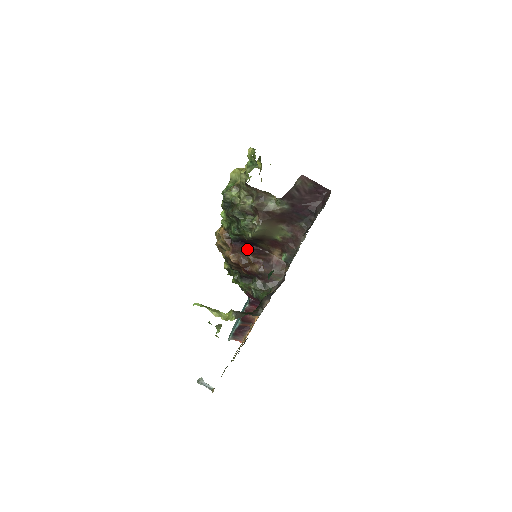
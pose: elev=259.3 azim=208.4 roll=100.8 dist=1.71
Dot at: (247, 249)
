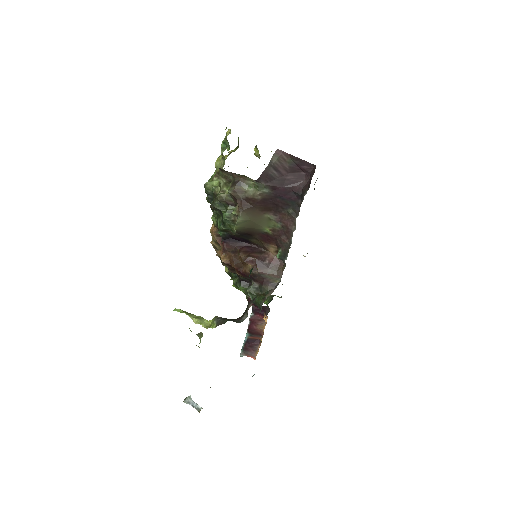
Dot at: (239, 247)
